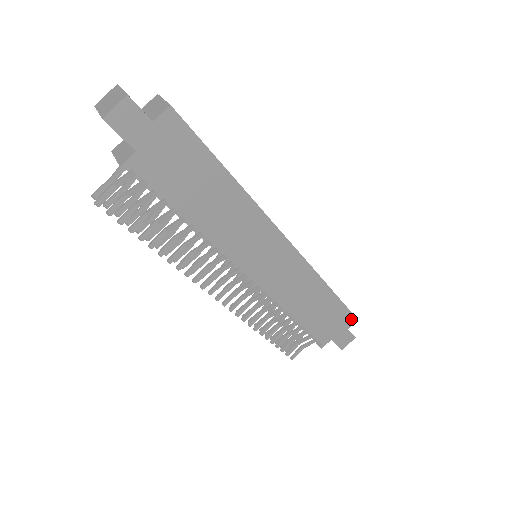
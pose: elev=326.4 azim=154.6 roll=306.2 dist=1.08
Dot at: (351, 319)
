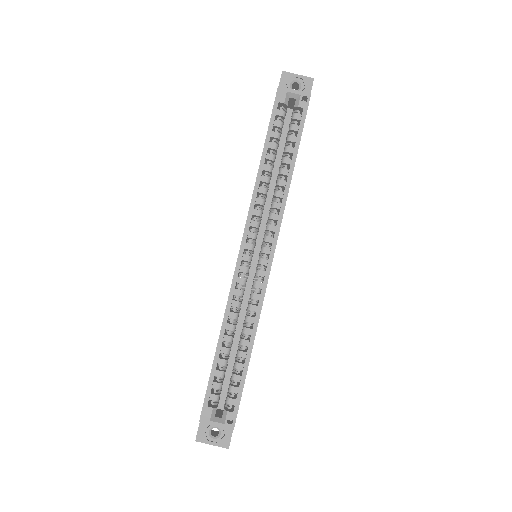
Dot at: occluded
